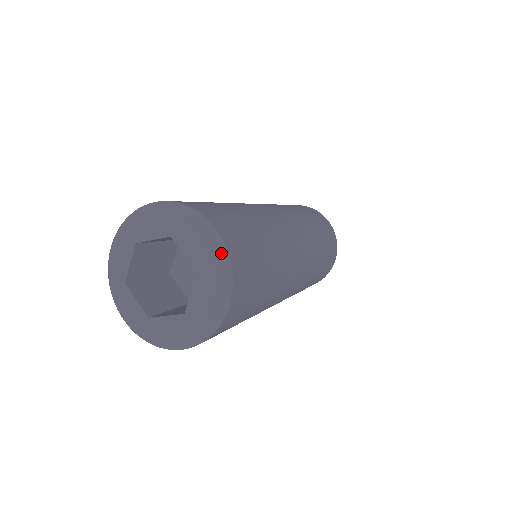
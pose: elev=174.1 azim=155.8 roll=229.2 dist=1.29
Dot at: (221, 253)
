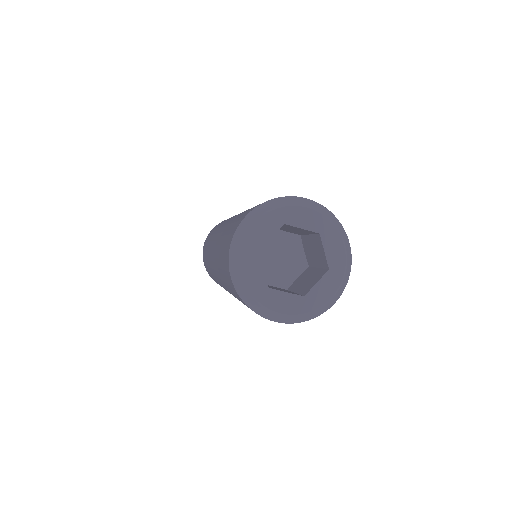
Dot at: (349, 263)
